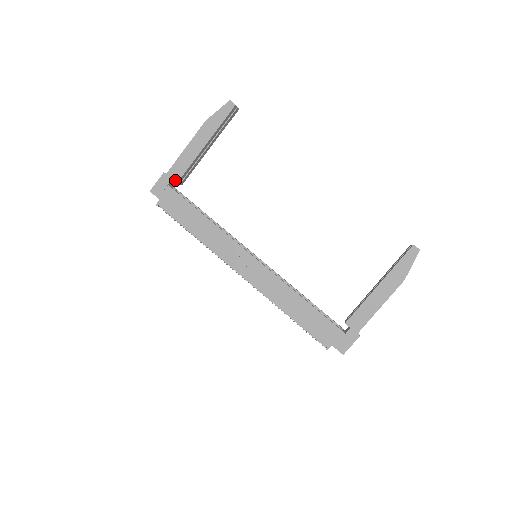
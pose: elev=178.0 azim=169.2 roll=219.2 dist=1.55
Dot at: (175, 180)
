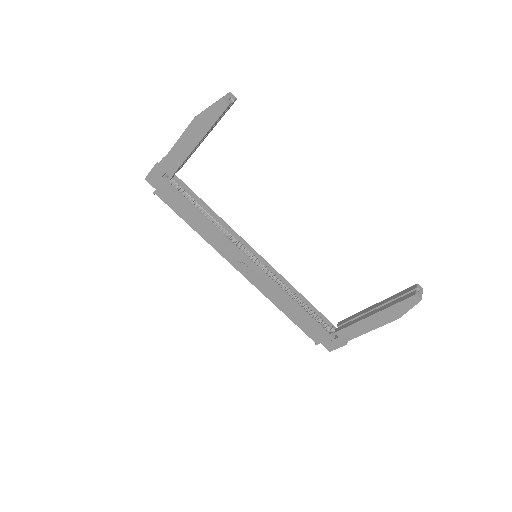
Dot at: (168, 174)
